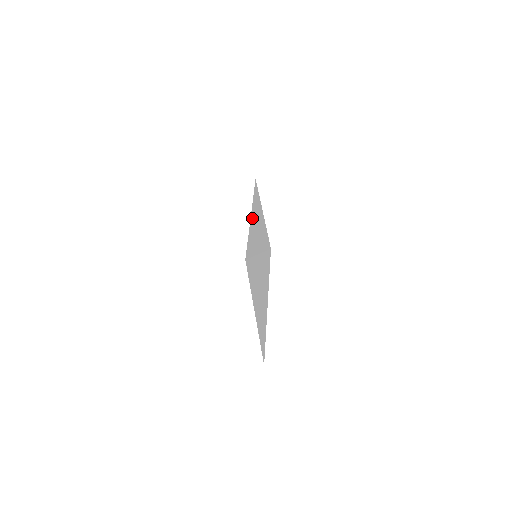
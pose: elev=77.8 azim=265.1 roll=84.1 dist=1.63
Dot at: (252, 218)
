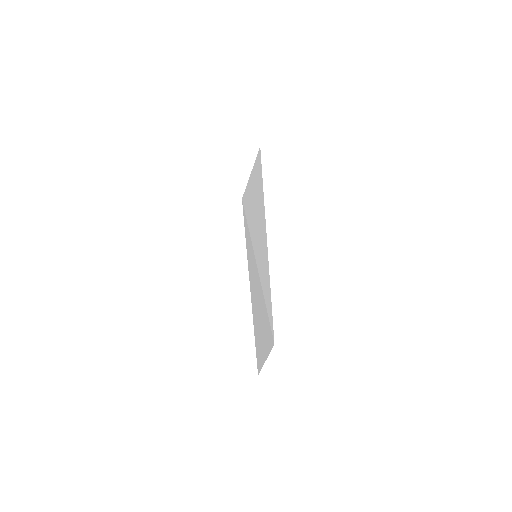
Dot at: (253, 187)
